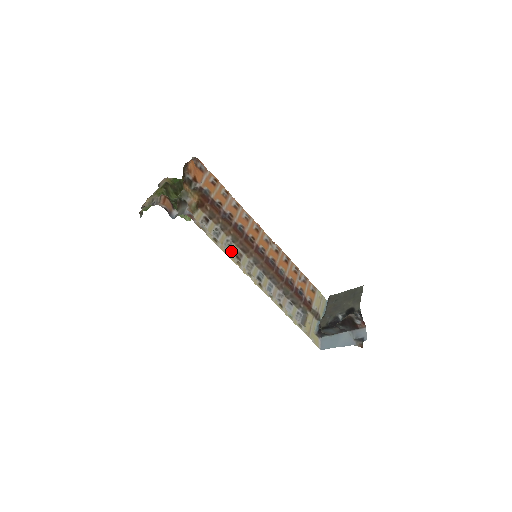
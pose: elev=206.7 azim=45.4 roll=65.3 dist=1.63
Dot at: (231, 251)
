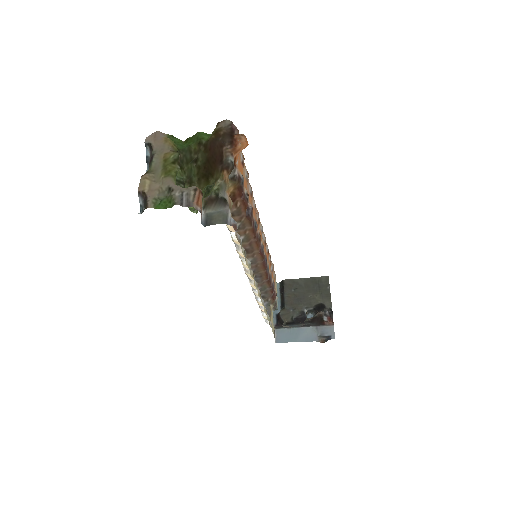
Dot at: occluded
